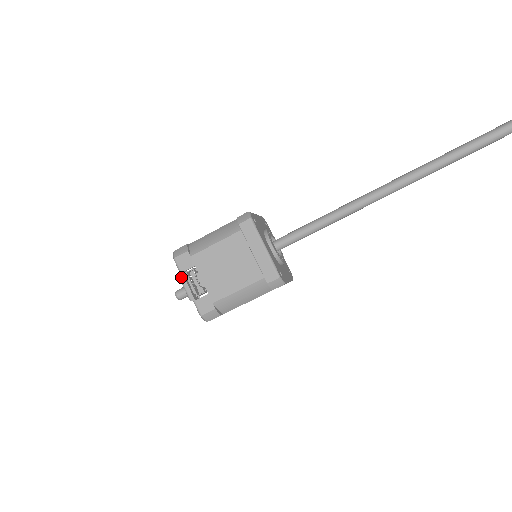
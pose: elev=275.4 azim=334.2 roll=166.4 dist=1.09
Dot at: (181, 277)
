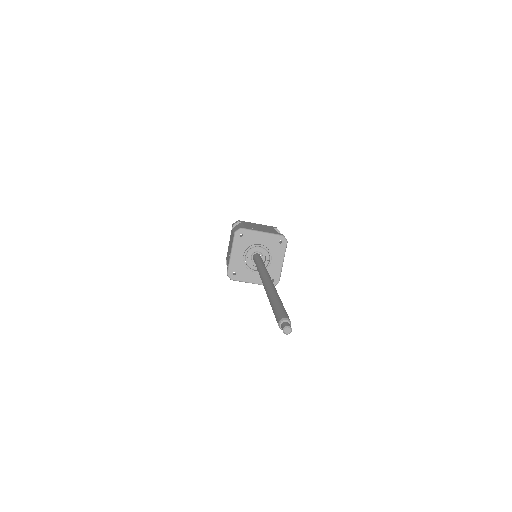
Dot at: occluded
